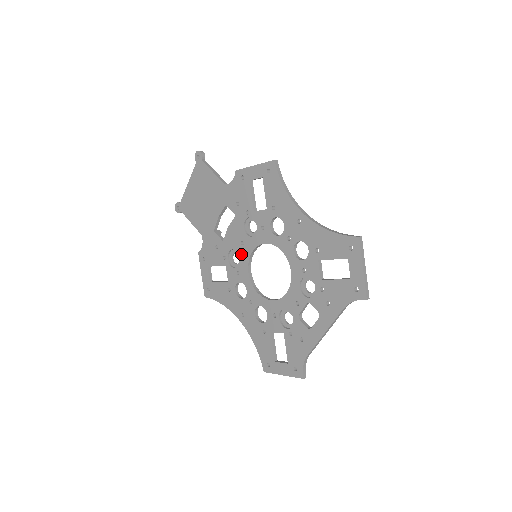
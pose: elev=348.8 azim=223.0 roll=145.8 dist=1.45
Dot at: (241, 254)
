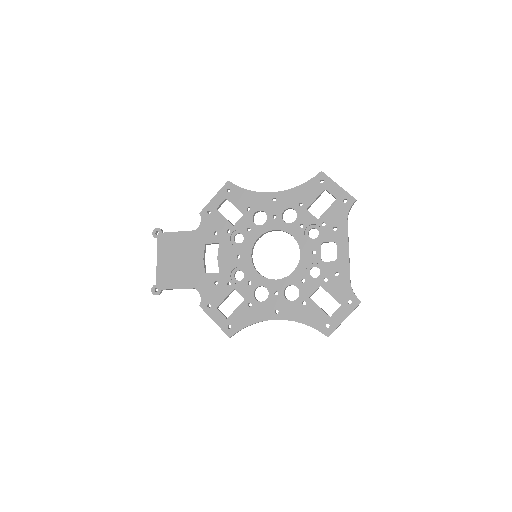
Dot at: (243, 266)
